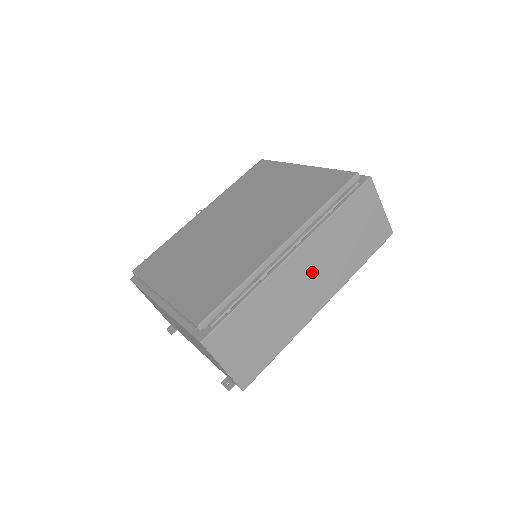
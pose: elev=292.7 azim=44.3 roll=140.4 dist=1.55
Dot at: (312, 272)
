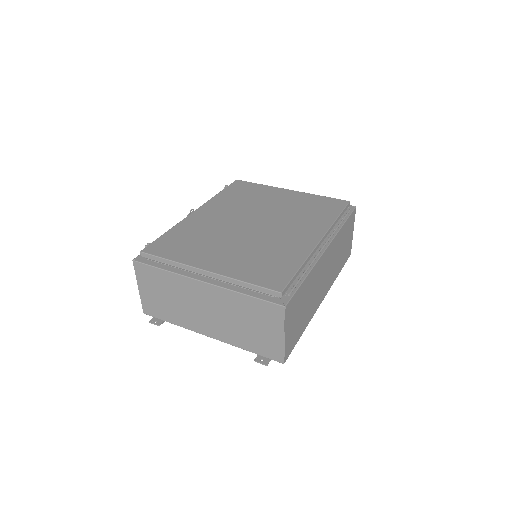
Dot at: (327, 269)
